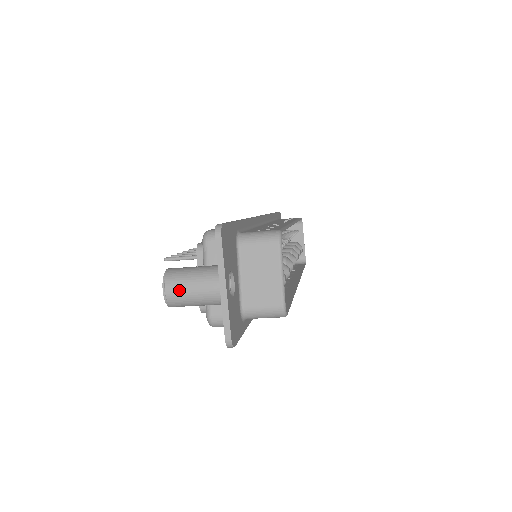
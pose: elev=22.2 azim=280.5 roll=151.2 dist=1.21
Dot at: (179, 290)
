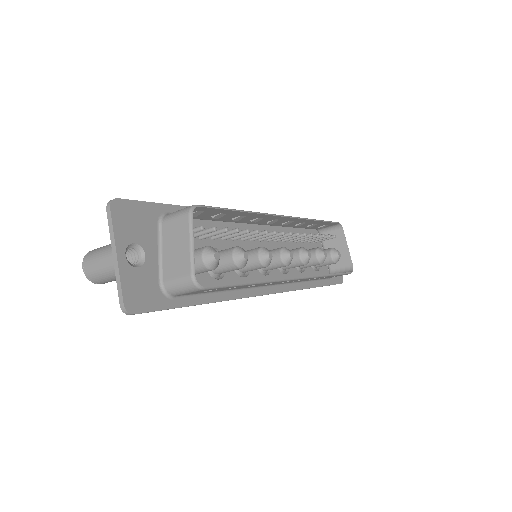
Dot at: (91, 264)
